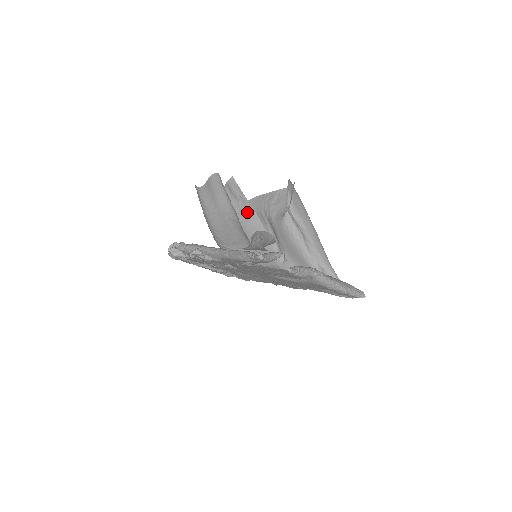
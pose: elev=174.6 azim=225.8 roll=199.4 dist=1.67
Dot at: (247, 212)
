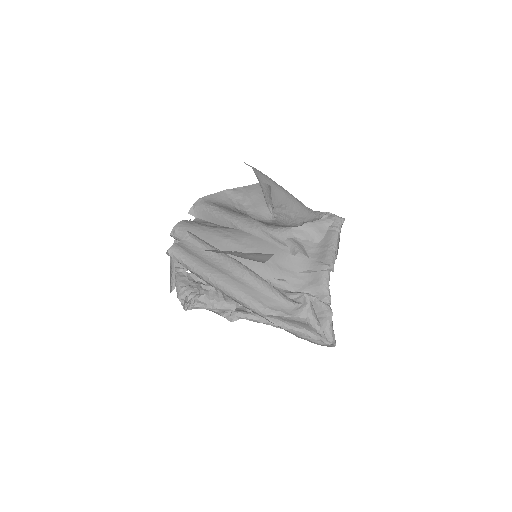
Dot at: (229, 232)
